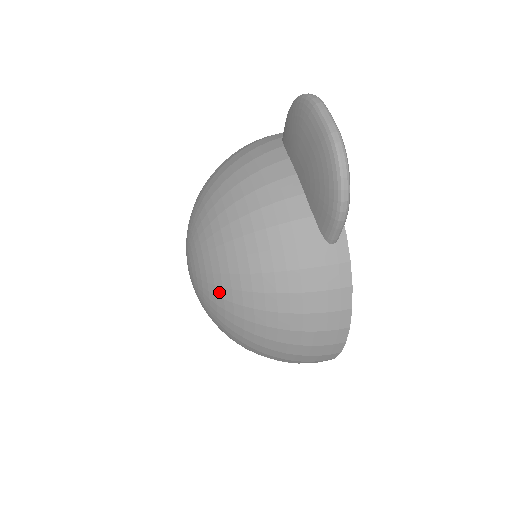
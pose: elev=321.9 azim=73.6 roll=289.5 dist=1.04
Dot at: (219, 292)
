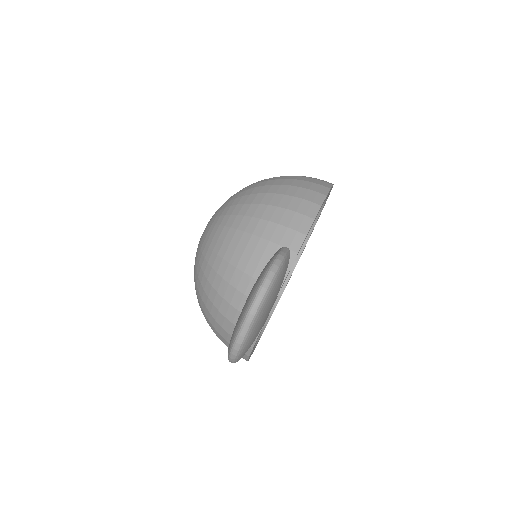
Dot at: occluded
